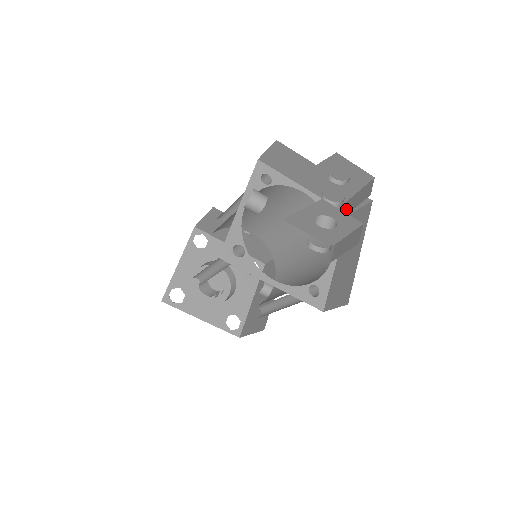
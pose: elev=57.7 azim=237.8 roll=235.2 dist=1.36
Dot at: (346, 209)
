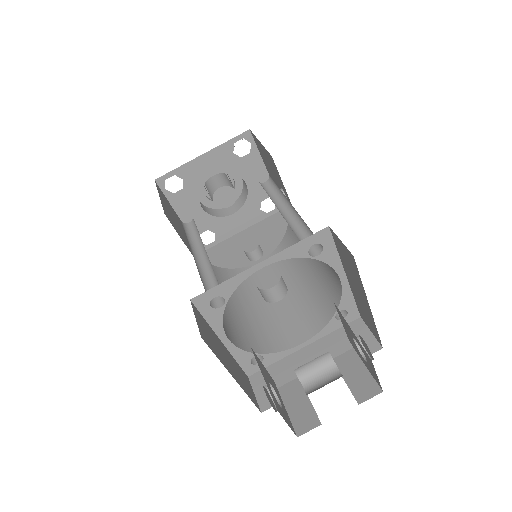
Dot at: (343, 358)
